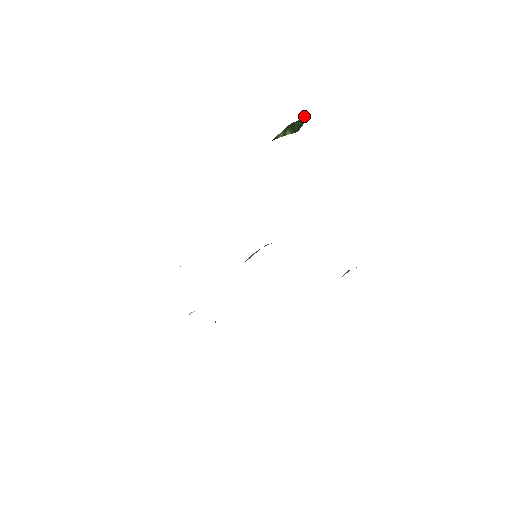
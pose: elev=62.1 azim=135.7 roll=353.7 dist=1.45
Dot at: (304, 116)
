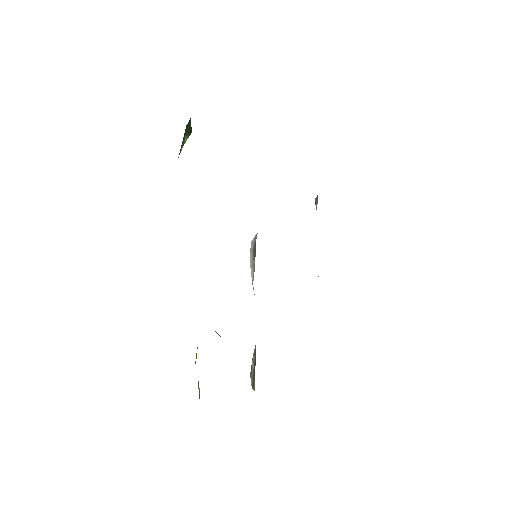
Dot at: occluded
